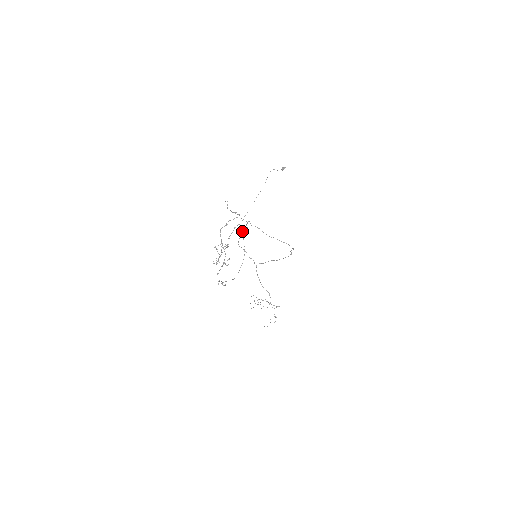
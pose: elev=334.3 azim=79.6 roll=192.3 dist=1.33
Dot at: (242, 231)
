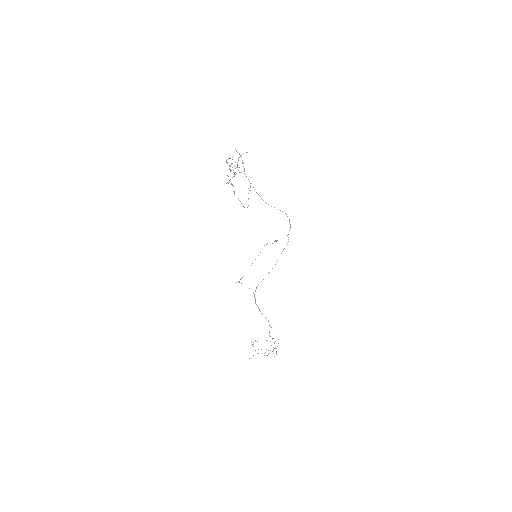
Dot at: occluded
